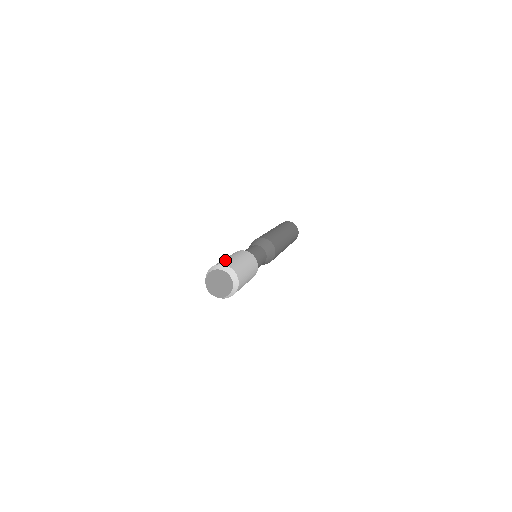
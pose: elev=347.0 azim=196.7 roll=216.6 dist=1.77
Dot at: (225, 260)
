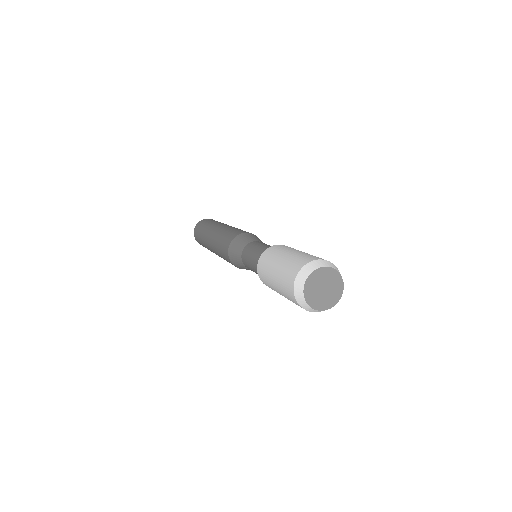
Dot at: (288, 266)
